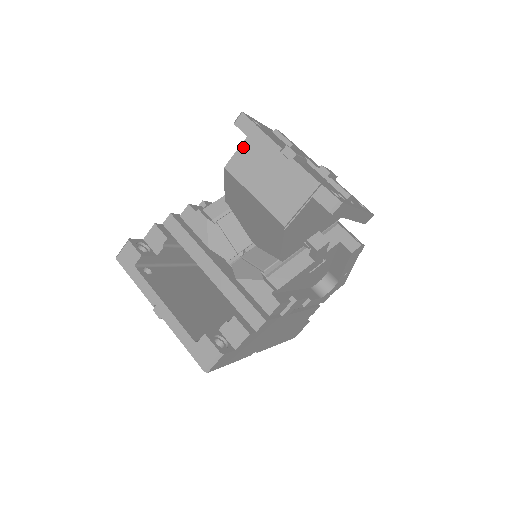
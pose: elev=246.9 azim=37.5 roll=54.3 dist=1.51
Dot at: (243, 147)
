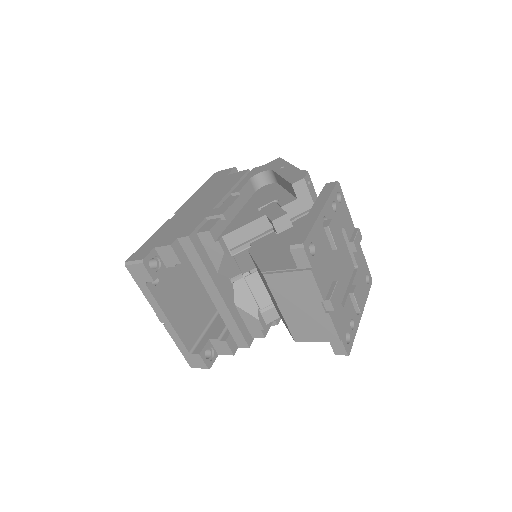
Dot at: (289, 275)
